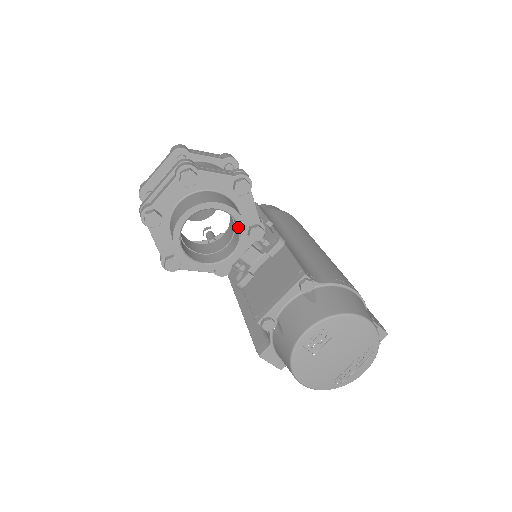
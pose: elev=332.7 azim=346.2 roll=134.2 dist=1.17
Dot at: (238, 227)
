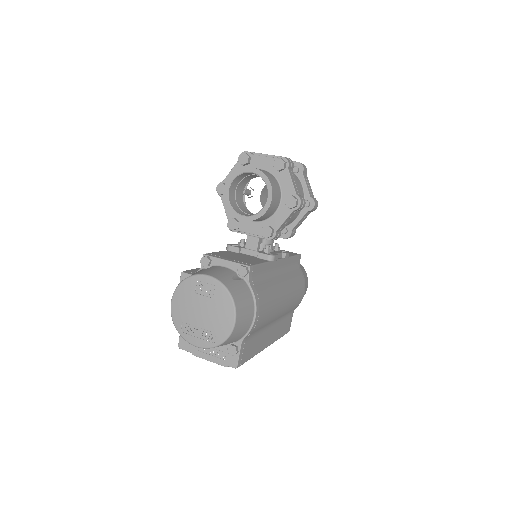
Dot at: (262, 208)
